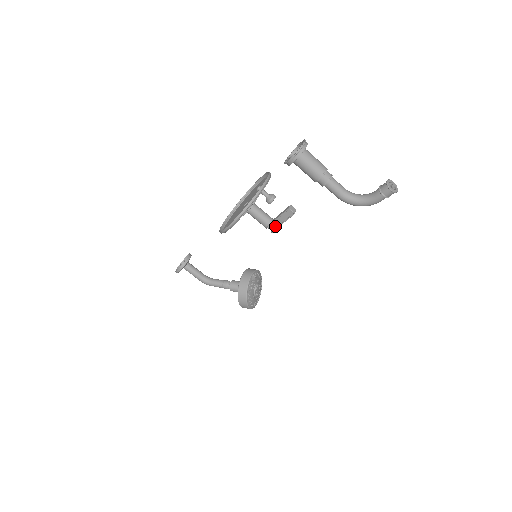
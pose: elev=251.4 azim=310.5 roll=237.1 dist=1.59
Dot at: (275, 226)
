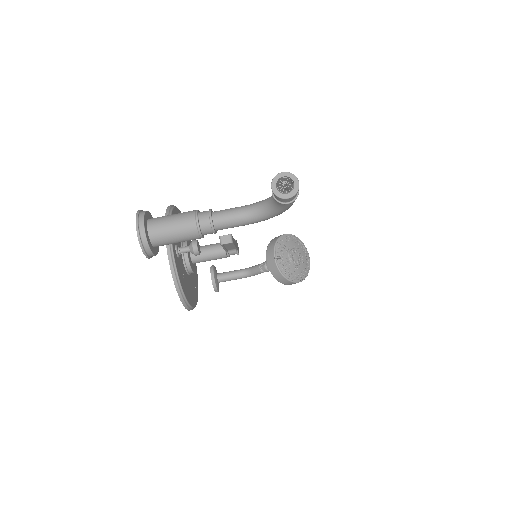
Dot at: (233, 250)
